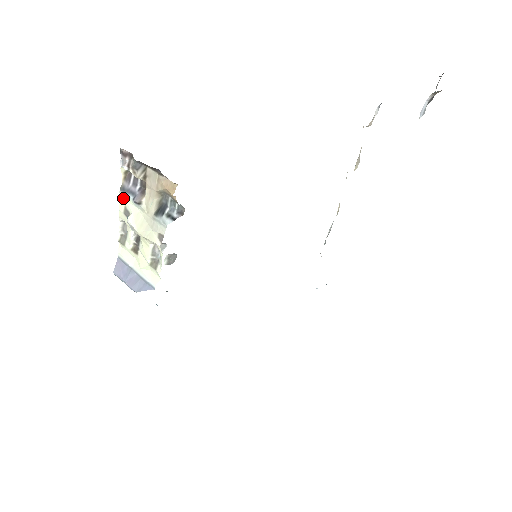
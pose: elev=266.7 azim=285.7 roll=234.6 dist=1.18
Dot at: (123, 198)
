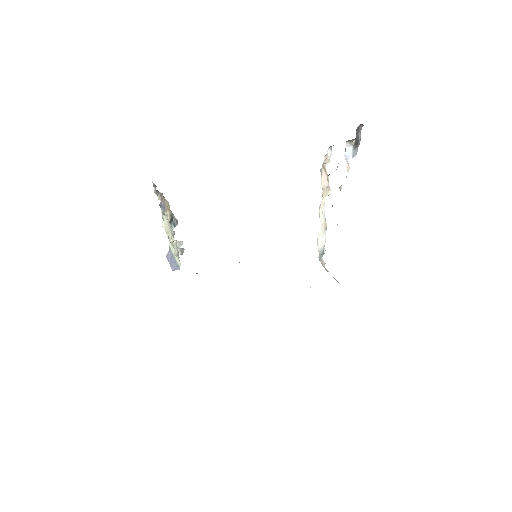
Dot at: (162, 211)
